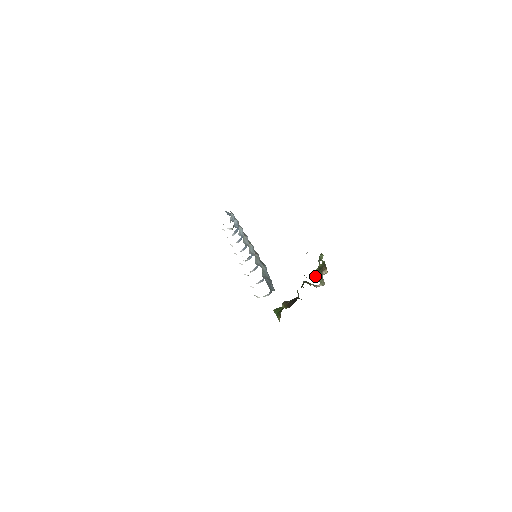
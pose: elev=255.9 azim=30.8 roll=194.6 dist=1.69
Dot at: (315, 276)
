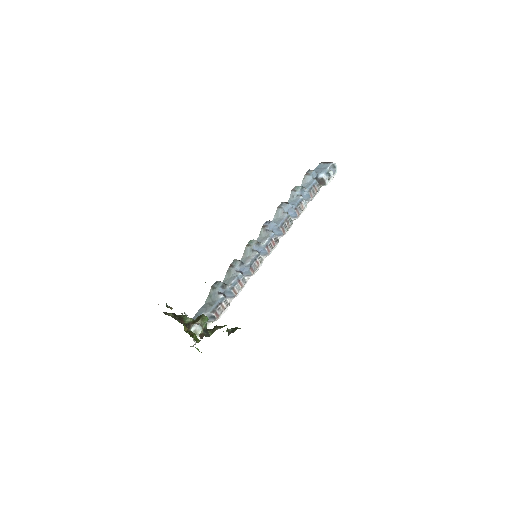
Dot at: occluded
